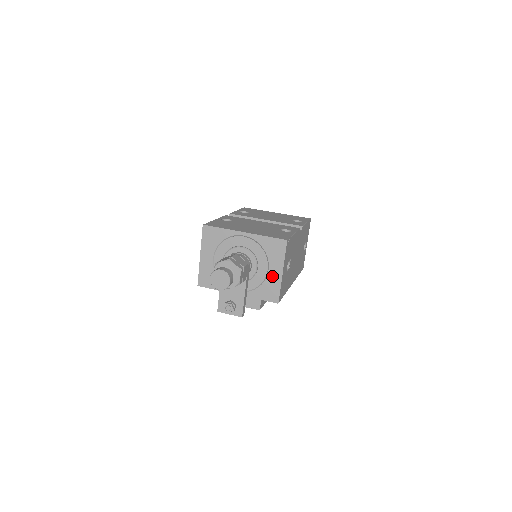
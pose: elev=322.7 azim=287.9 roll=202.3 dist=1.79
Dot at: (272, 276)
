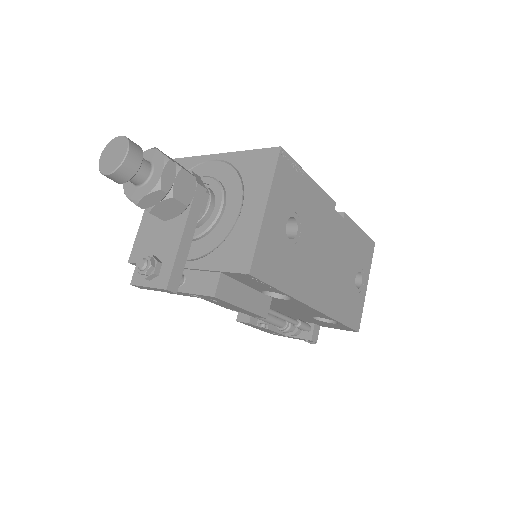
Dot at: (246, 219)
